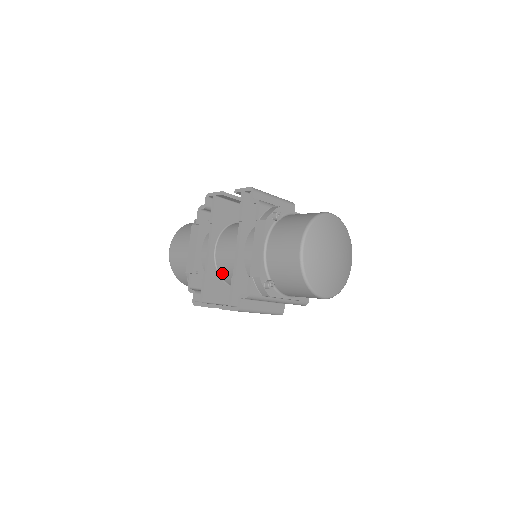
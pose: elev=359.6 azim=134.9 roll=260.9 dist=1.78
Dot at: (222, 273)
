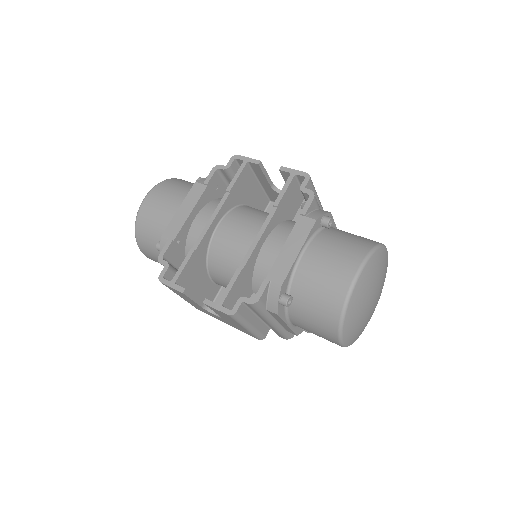
Dot at: (212, 257)
